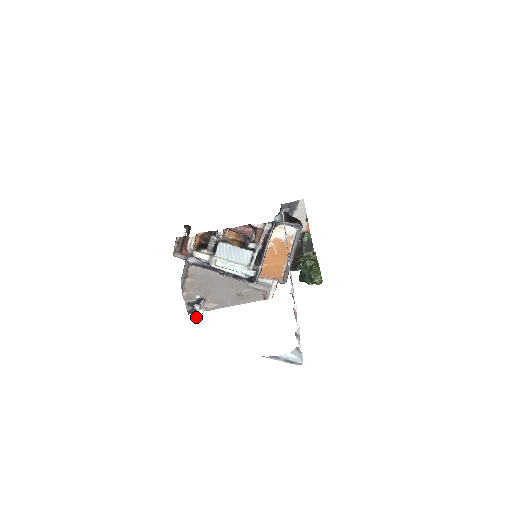
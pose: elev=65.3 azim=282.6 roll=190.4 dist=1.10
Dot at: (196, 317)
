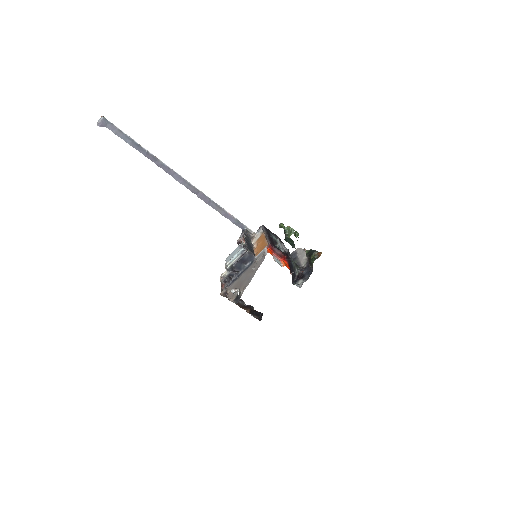
Dot at: occluded
